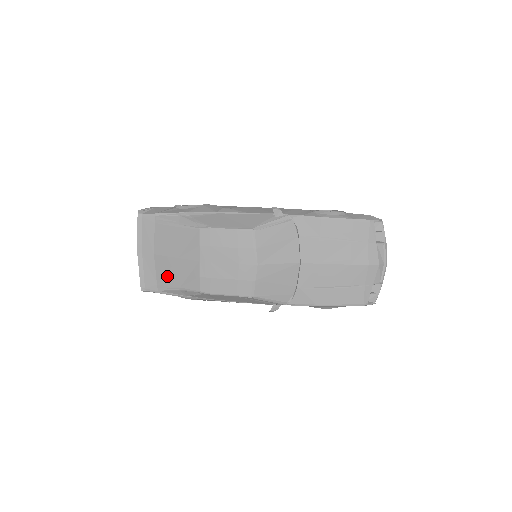
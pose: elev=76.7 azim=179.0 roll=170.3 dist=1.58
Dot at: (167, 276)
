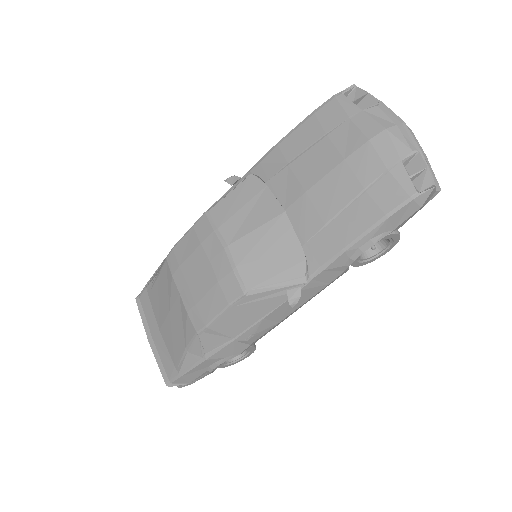
Dot at: (174, 345)
